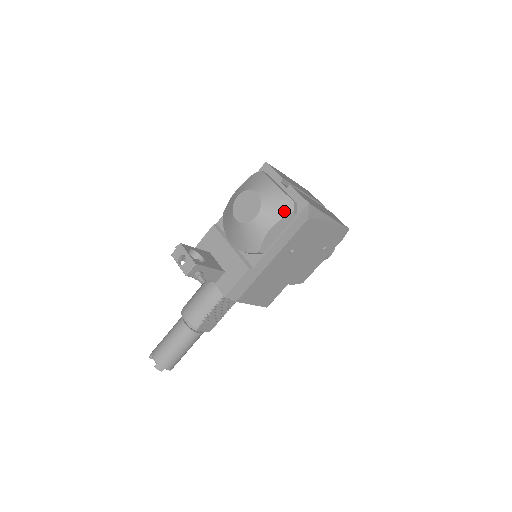
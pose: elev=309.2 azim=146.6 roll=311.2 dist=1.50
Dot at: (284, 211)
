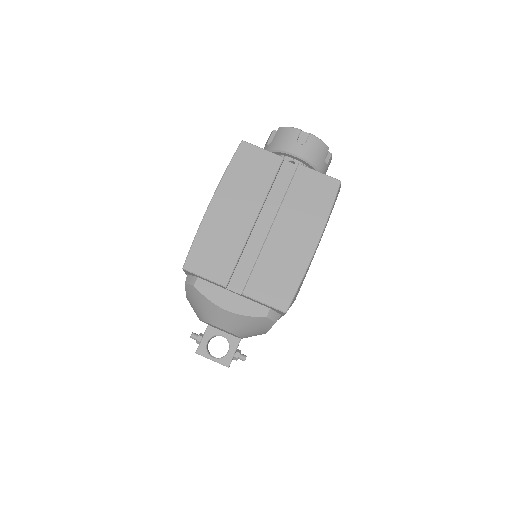
Dot at: (265, 327)
